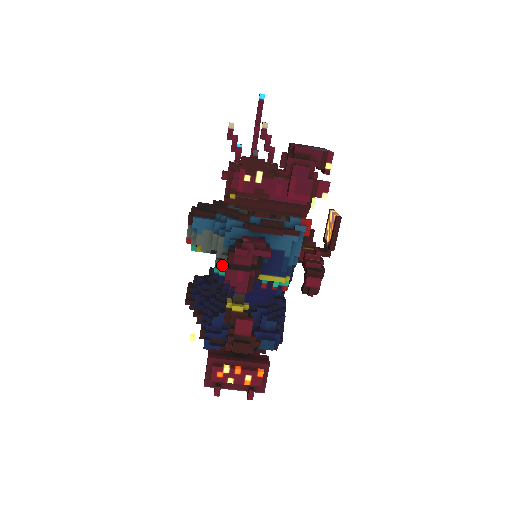
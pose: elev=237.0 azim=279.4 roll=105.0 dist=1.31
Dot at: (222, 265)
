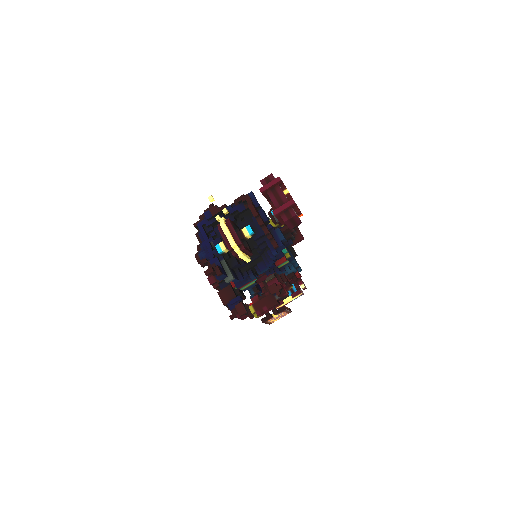
Dot at: occluded
